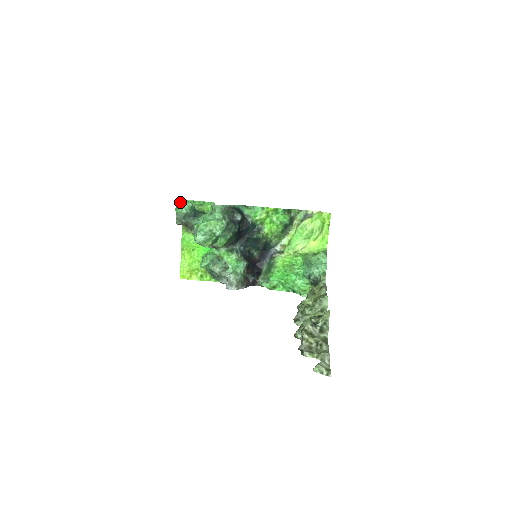
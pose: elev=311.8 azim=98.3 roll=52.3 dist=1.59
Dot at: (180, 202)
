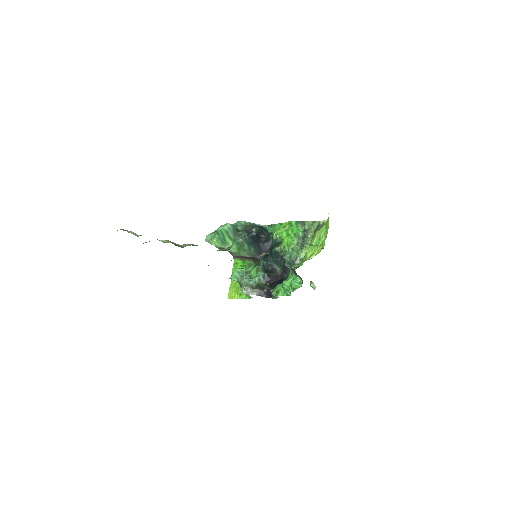
Dot at: occluded
